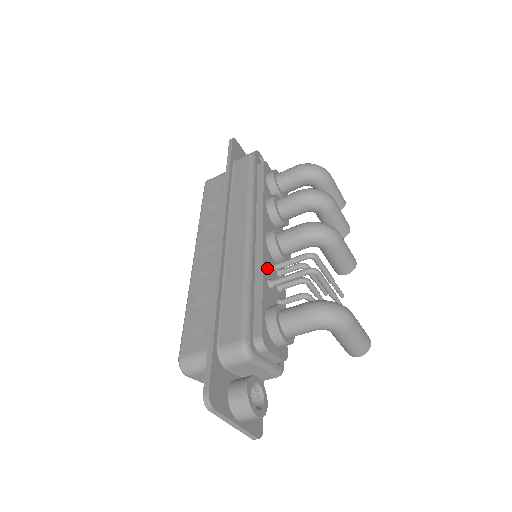
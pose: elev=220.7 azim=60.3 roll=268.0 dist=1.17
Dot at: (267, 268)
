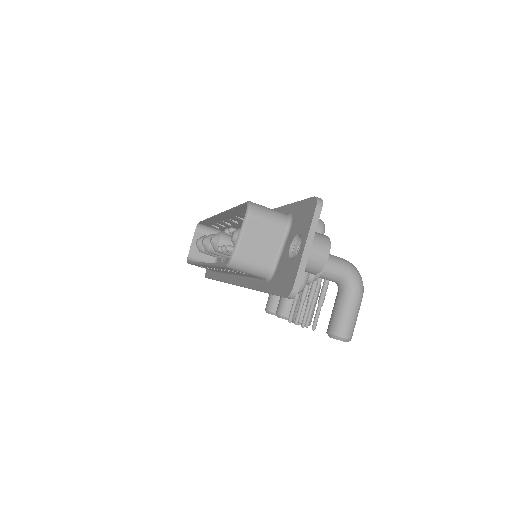
Dot at: occluded
